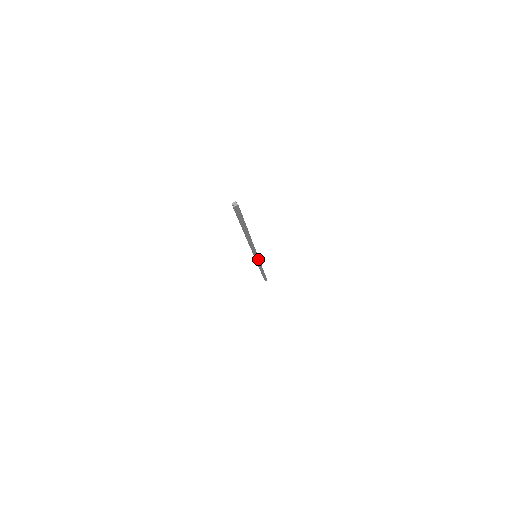
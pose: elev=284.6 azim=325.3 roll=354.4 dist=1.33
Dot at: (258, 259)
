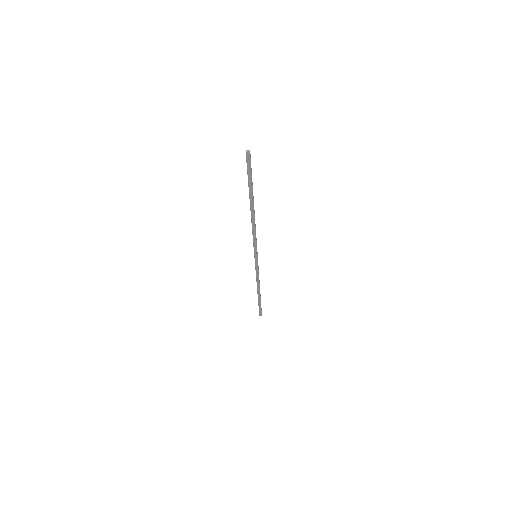
Dot at: (257, 263)
